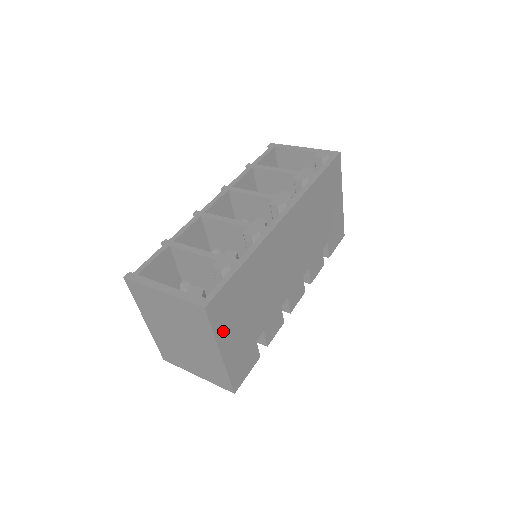
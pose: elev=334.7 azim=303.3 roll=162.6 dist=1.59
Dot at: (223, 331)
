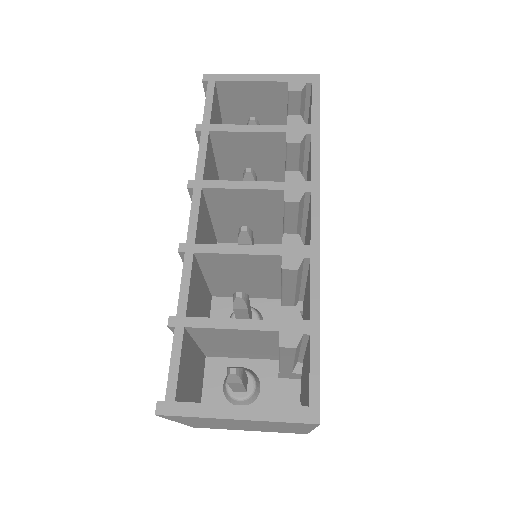
Dot at: occluded
